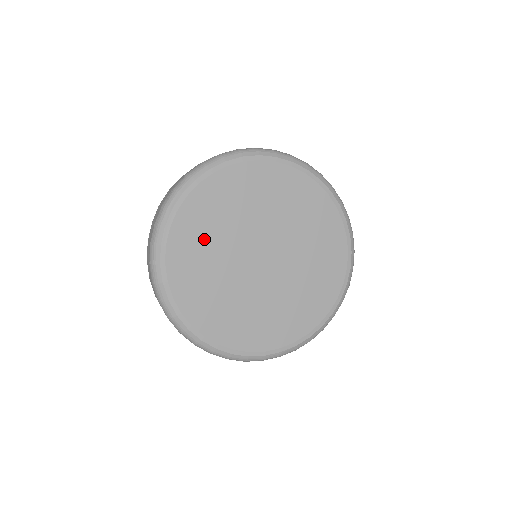
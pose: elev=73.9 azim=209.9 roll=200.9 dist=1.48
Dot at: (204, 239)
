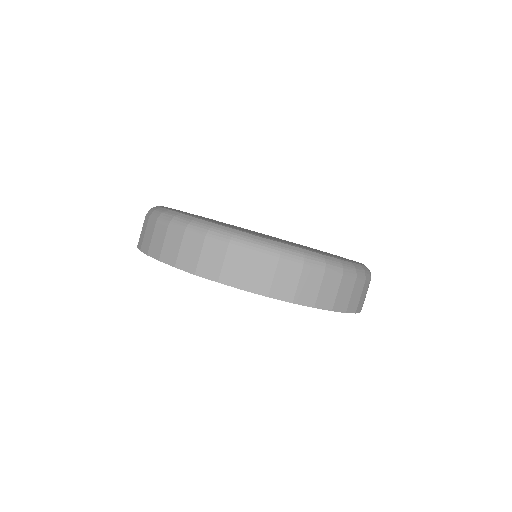
Dot at: occluded
